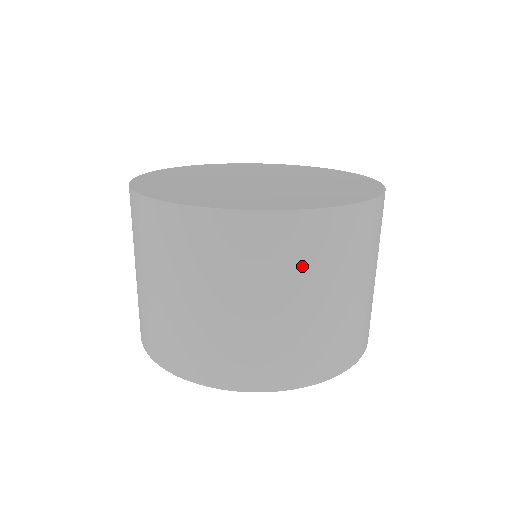
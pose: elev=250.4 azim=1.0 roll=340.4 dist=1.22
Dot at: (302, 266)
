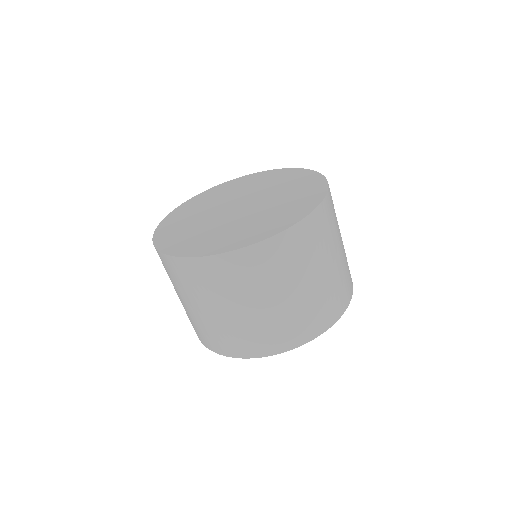
Dot at: (317, 248)
